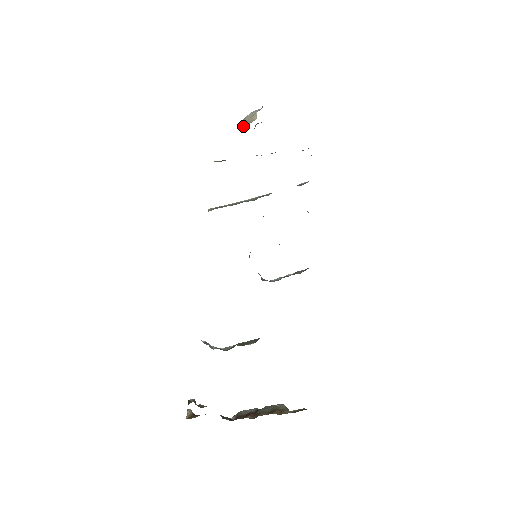
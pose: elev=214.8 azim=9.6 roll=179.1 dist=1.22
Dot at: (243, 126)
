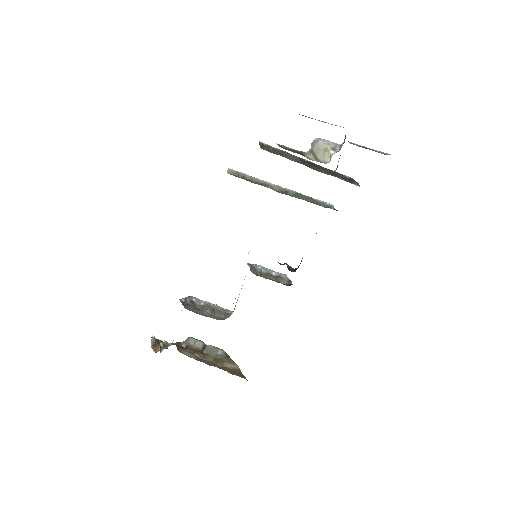
Dot at: (311, 156)
